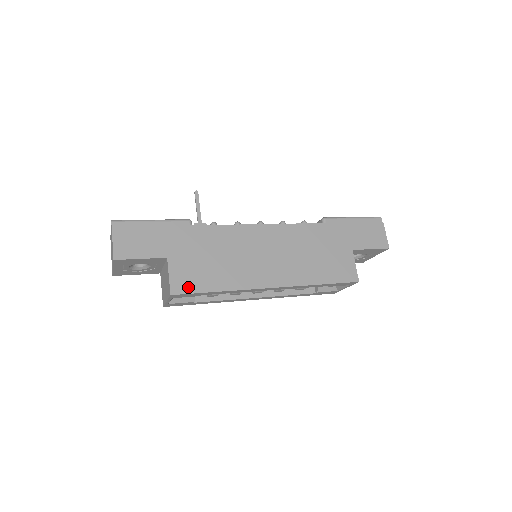
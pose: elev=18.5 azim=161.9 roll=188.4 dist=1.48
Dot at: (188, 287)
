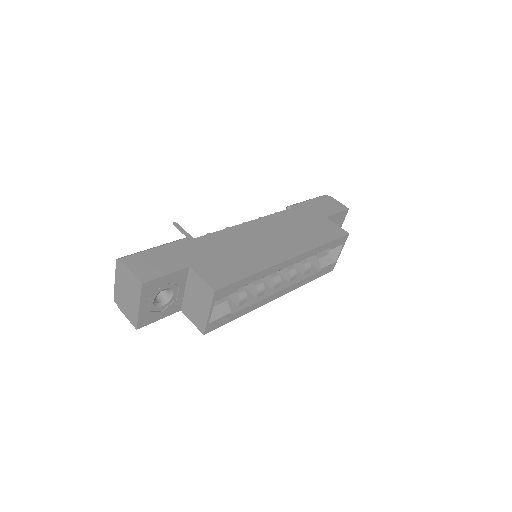
Dot at: (225, 280)
